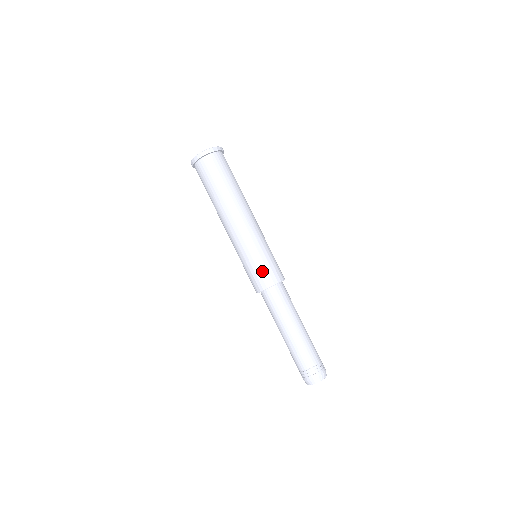
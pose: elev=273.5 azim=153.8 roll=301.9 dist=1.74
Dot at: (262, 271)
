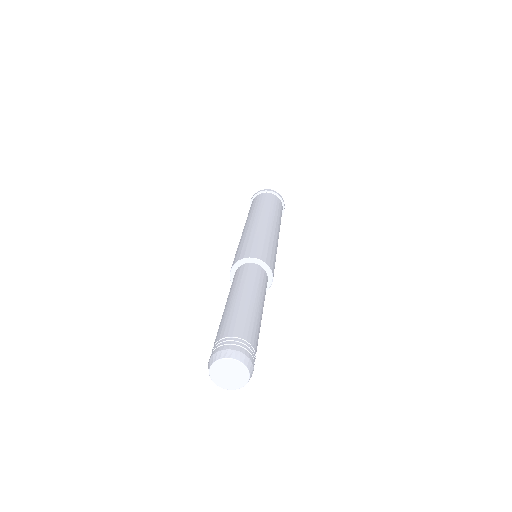
Dot at: (237, 254)
